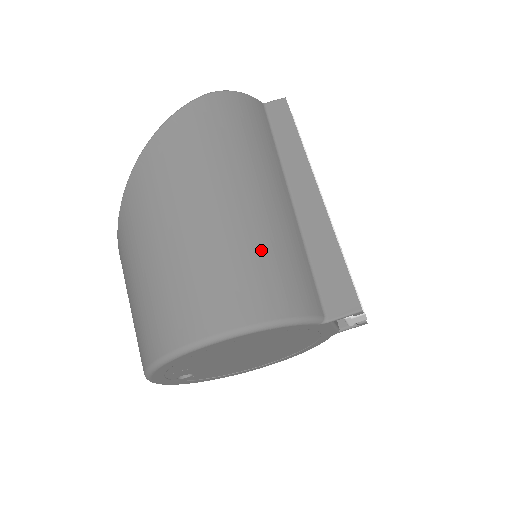
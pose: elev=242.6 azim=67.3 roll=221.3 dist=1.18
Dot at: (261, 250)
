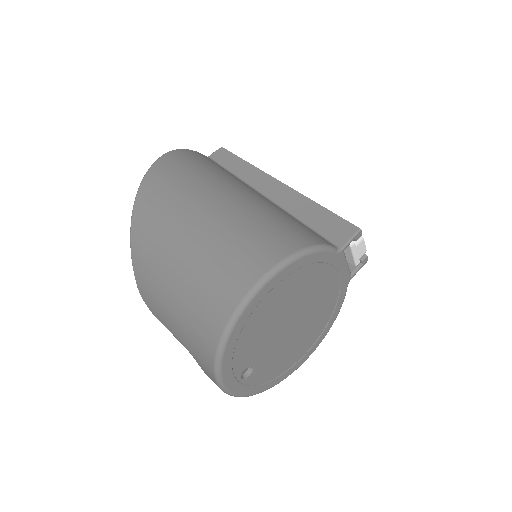
Dot at: (264, 216)
